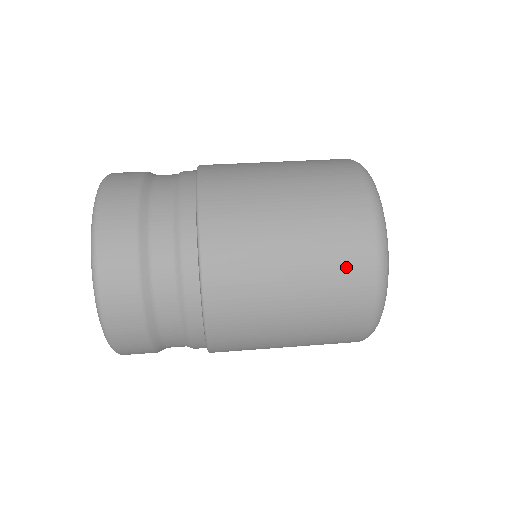
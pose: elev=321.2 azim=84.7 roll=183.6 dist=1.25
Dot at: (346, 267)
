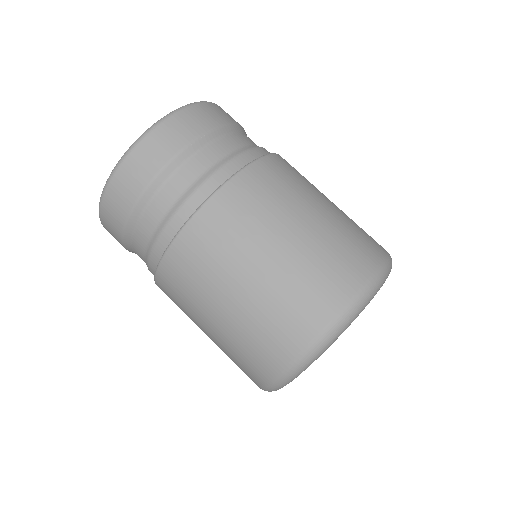
Dot at: occluded
